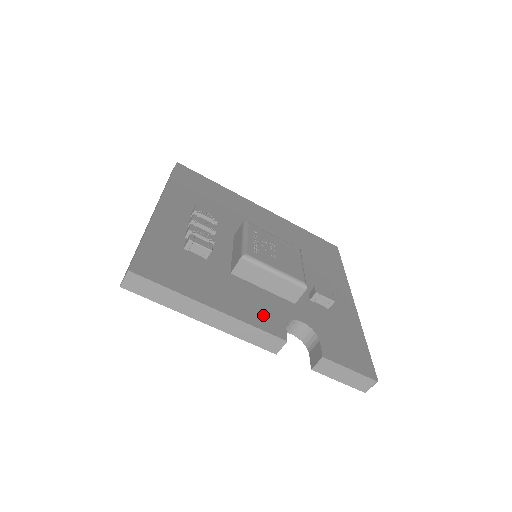
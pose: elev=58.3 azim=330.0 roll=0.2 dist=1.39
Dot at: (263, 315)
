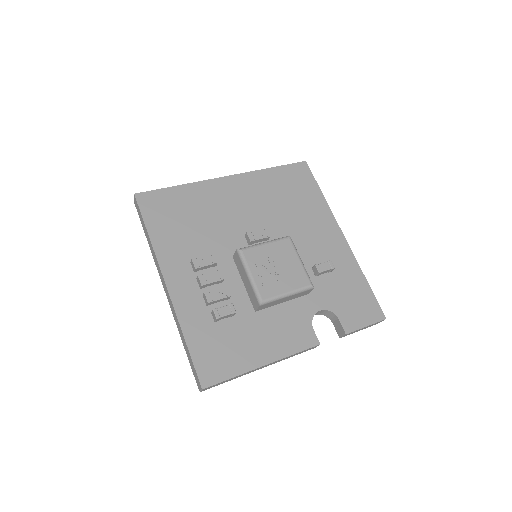
Dot at: (295, 334)
